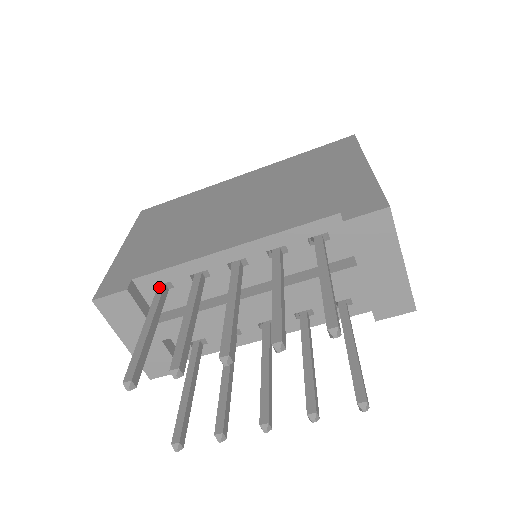
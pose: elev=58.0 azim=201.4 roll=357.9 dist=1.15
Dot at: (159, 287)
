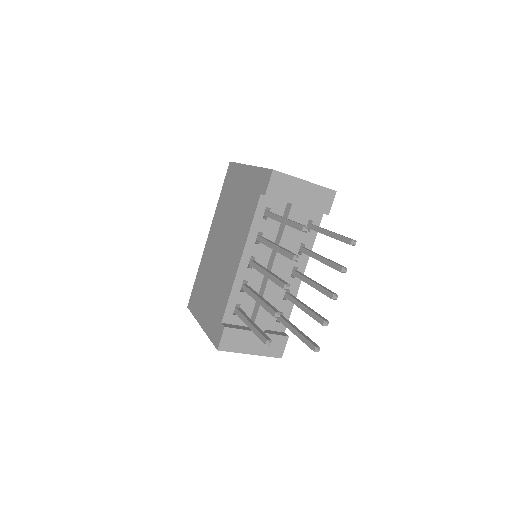
Dot at: (235, 311)
